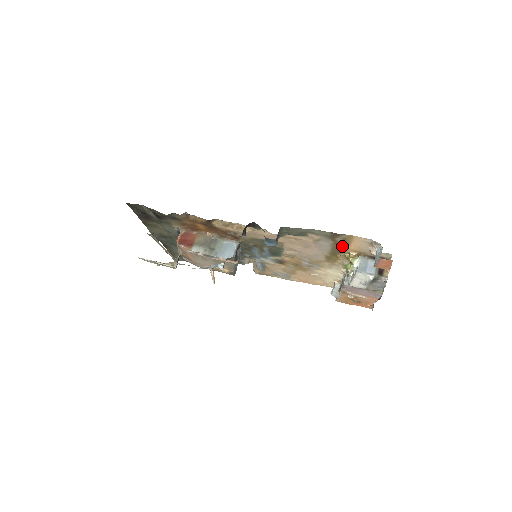
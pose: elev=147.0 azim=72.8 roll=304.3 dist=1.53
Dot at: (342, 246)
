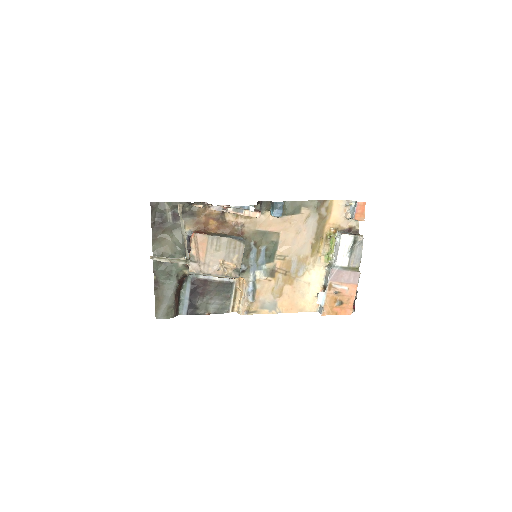
Dot at: (325, 222)
